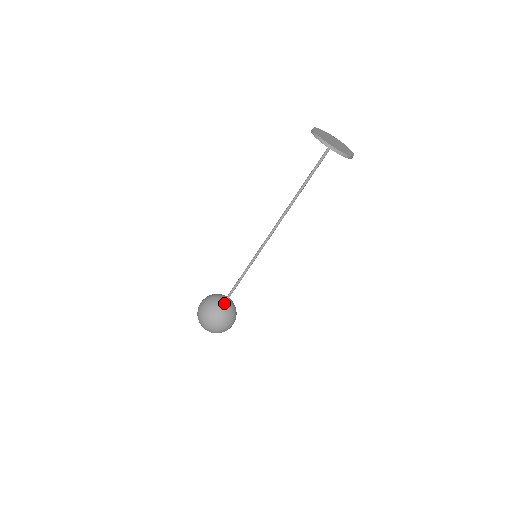
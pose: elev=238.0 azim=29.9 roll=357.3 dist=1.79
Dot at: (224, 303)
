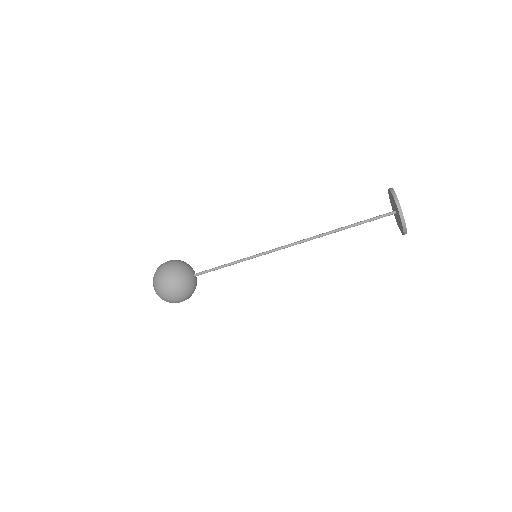
Dot at: (193, 279)
